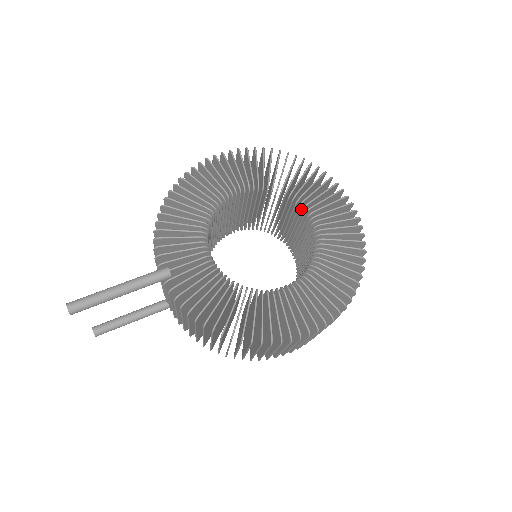
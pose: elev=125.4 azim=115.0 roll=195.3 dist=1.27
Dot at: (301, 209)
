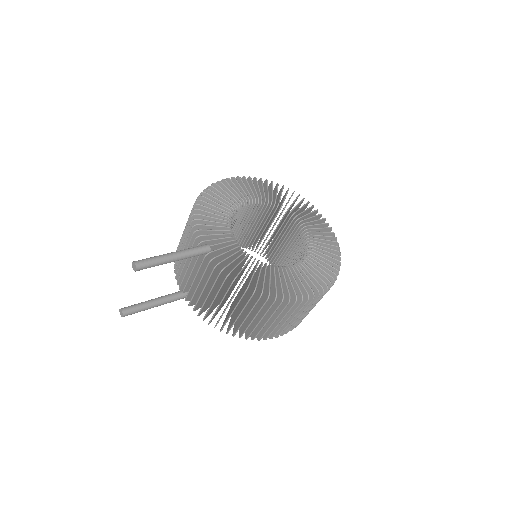
Dot at: (289, 222)
